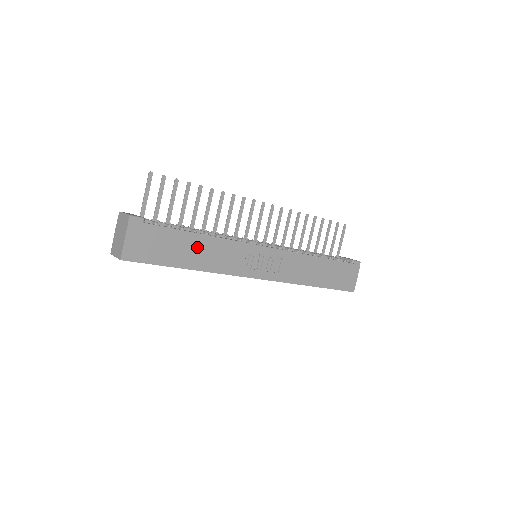
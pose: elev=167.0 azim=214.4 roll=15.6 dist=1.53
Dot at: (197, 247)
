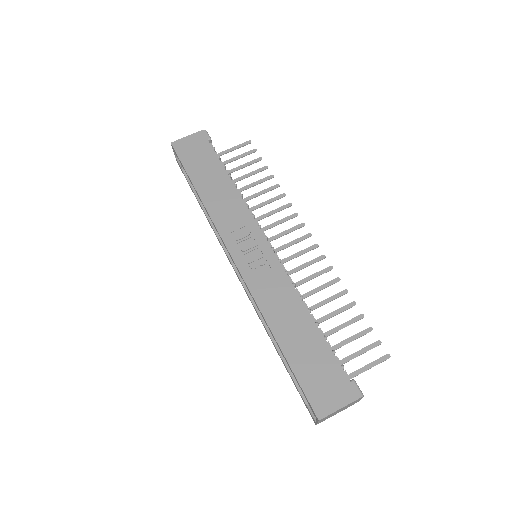
Dot at: (218, 183)
